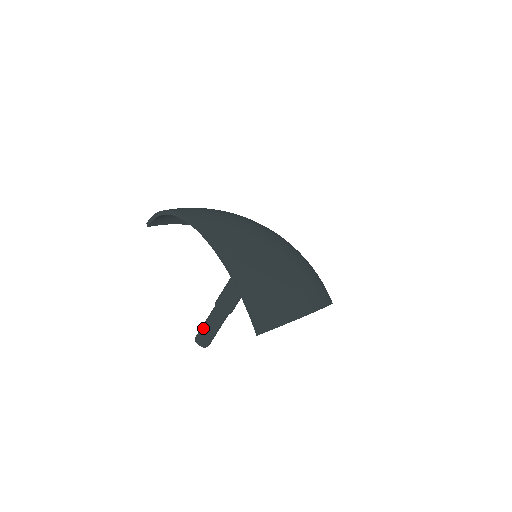
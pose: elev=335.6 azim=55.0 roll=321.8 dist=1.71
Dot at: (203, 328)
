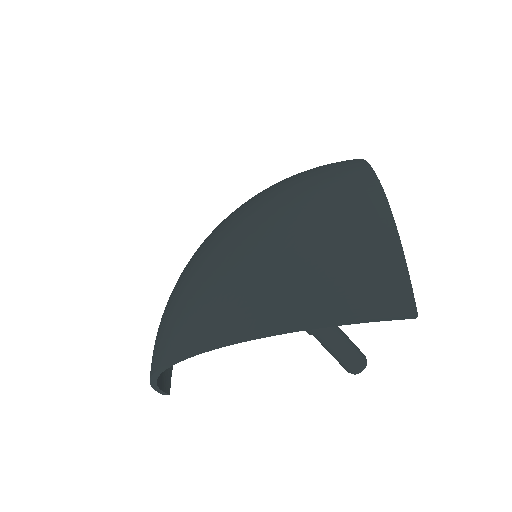
Dot at: (339, 360)
